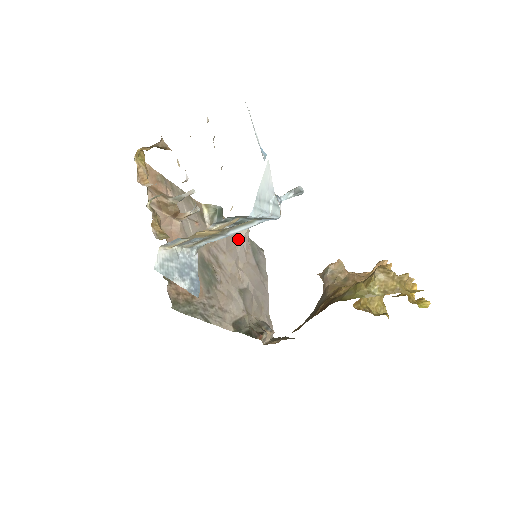
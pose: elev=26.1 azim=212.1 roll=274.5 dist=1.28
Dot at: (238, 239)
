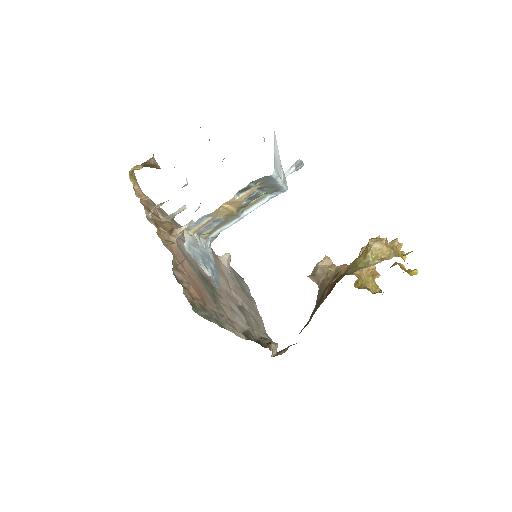
Dot at: (222, 264)
